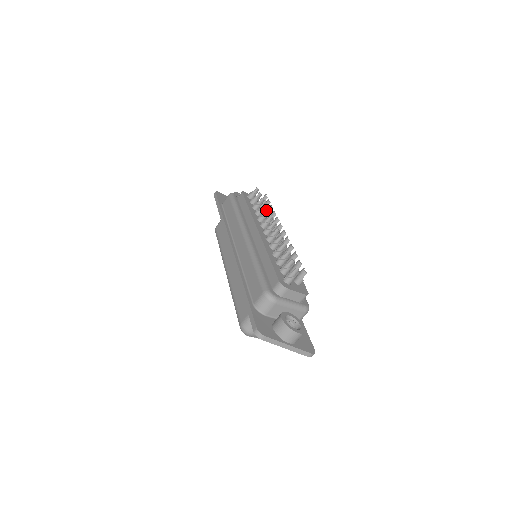
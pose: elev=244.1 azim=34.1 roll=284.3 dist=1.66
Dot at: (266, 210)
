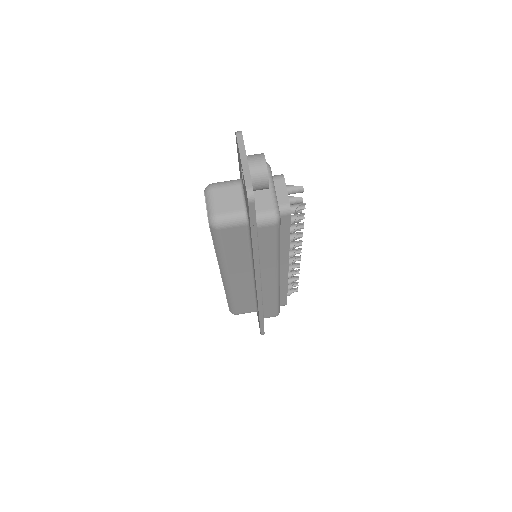
Dot at: occluded
